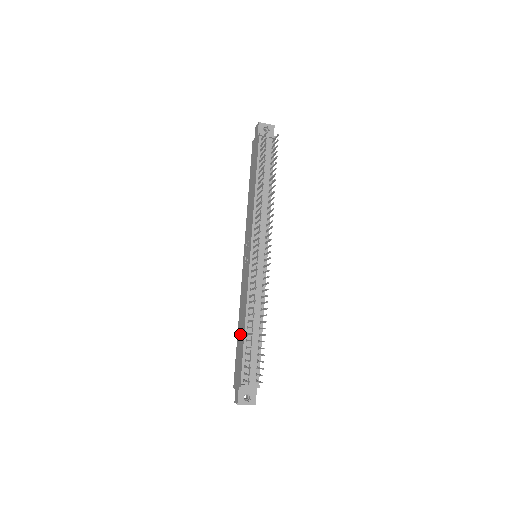
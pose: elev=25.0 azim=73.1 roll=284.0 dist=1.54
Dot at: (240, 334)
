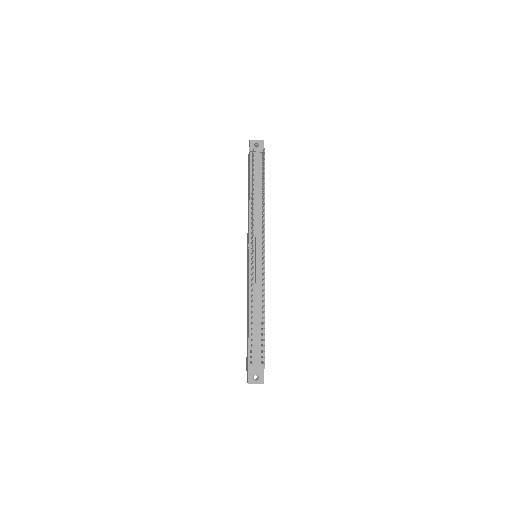
Dot at: (247, 324)
